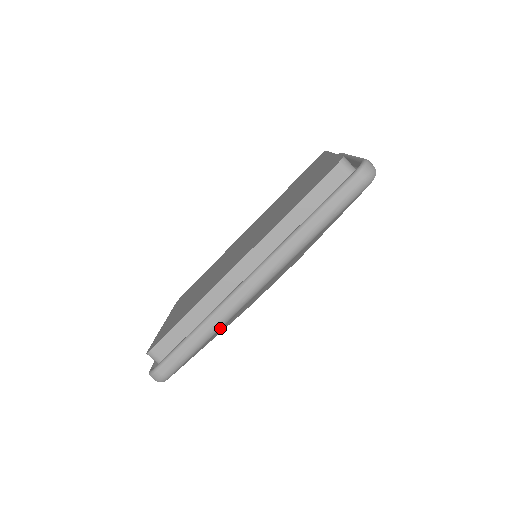
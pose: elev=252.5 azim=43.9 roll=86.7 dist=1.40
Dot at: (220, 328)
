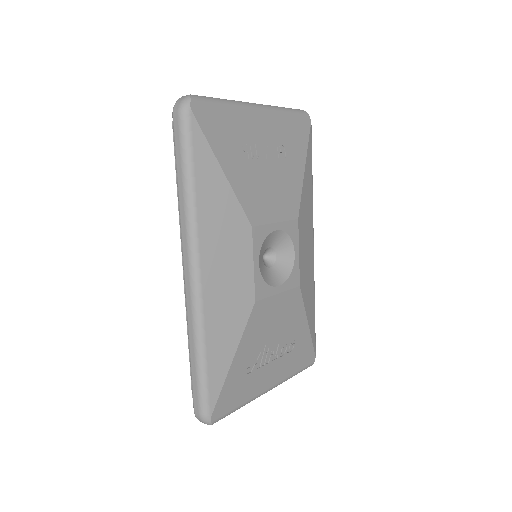
Dot at: (204, 336)
